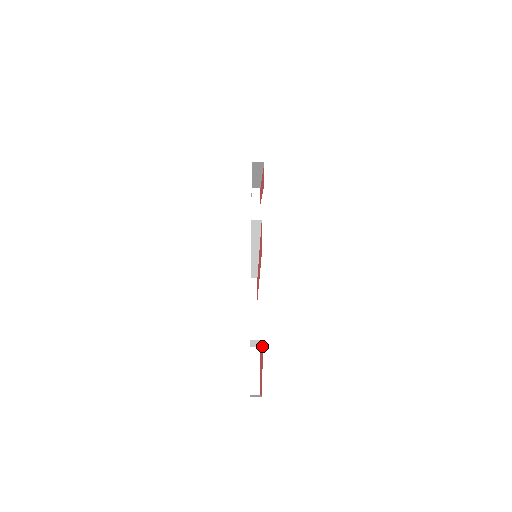
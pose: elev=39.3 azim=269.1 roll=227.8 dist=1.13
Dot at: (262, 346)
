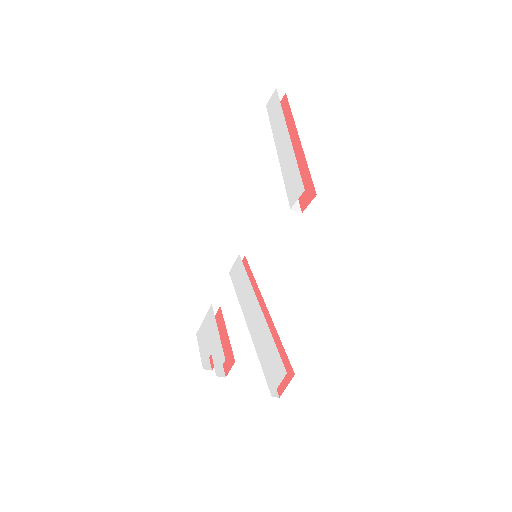
Dot at: (231, 353)
